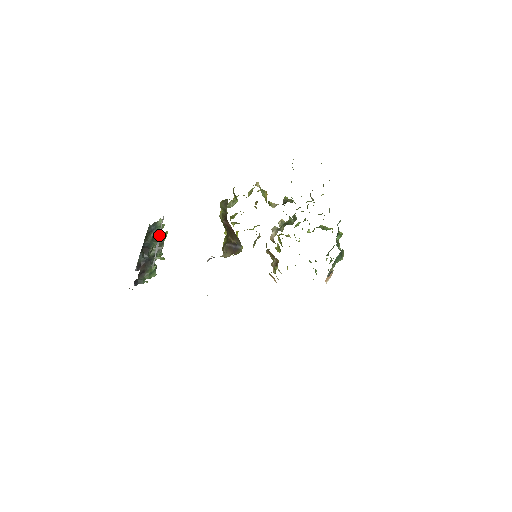
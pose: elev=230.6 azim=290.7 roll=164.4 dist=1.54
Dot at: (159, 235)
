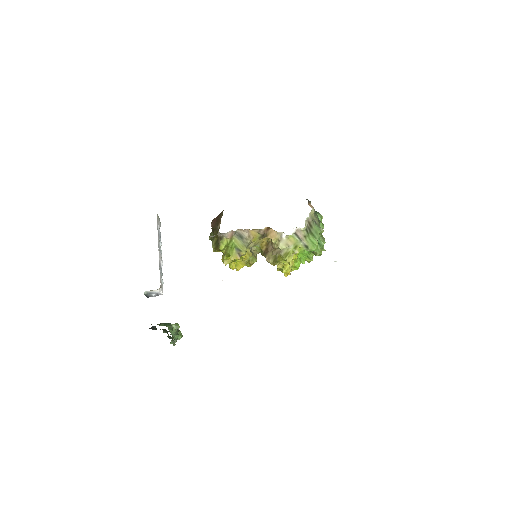
Dot at: (159, 233)
